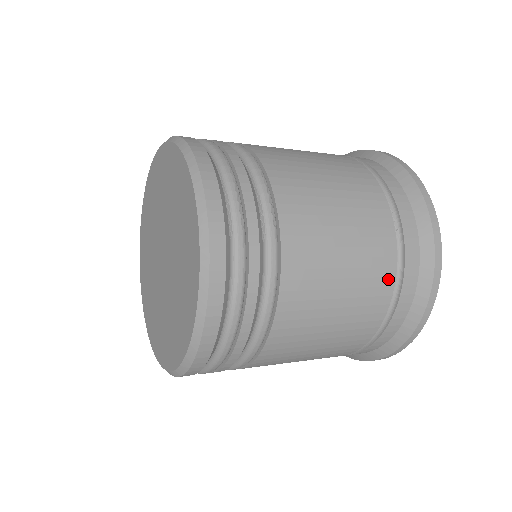
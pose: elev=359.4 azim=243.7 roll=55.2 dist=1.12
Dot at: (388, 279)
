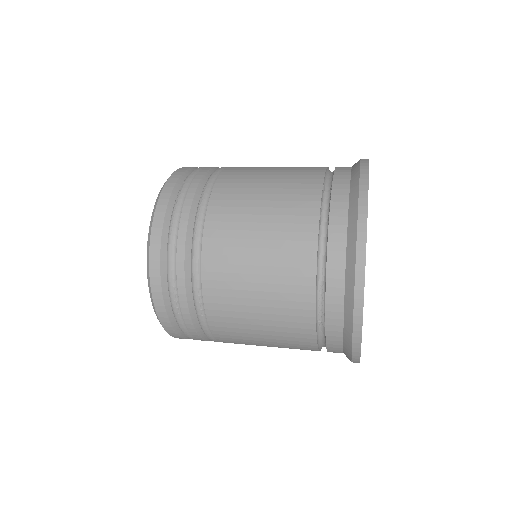
Dot at: (310, 346)
